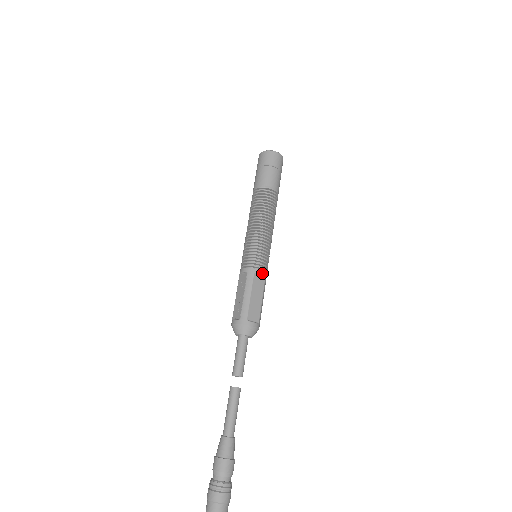
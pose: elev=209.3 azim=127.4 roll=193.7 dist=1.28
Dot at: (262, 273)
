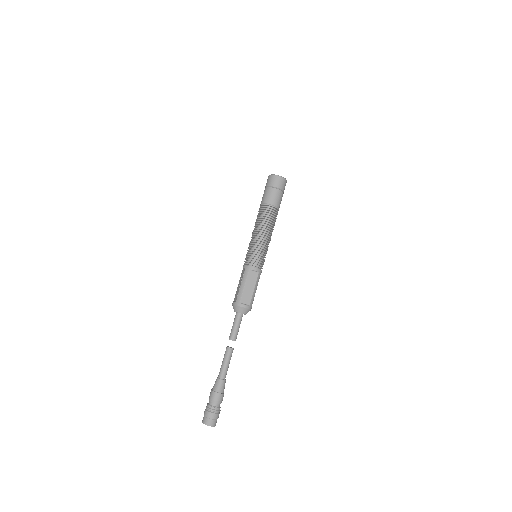
Dot at: (256, 270)
